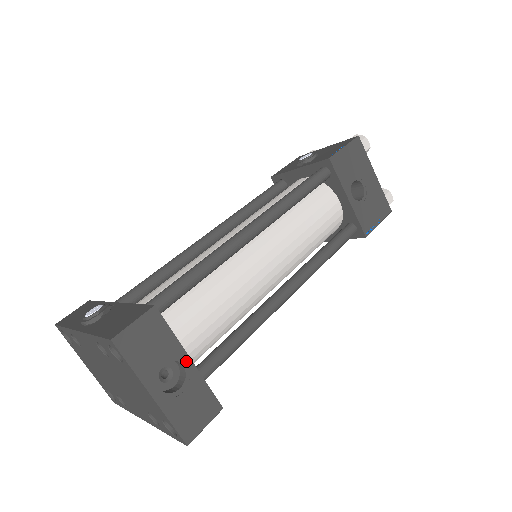
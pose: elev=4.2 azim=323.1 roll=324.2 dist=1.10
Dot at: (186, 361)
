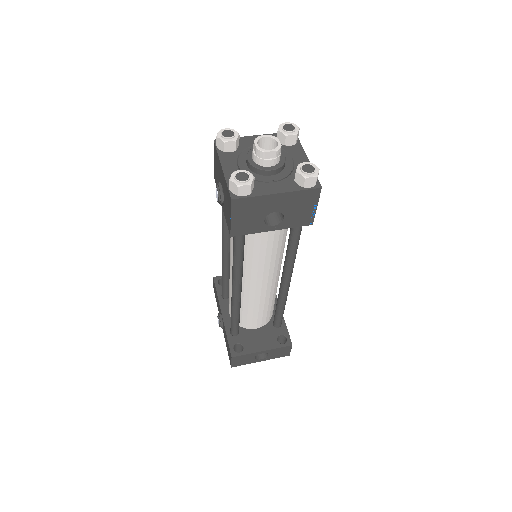
Dot at: (261, 352)
